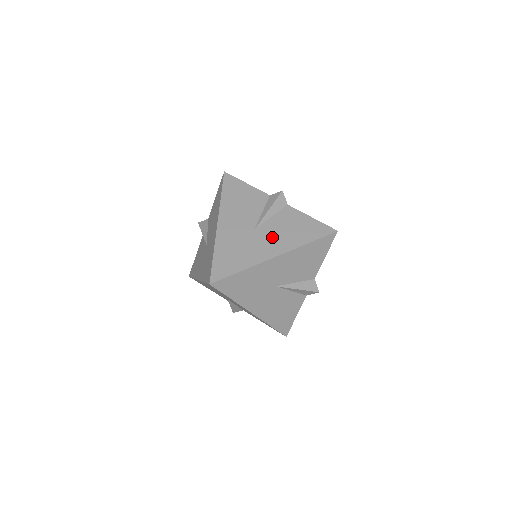
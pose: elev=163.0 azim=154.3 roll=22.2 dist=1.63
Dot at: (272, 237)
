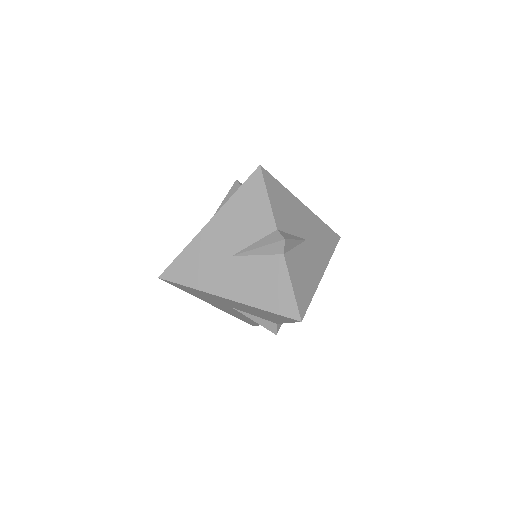
Dot at: (239, 277)
